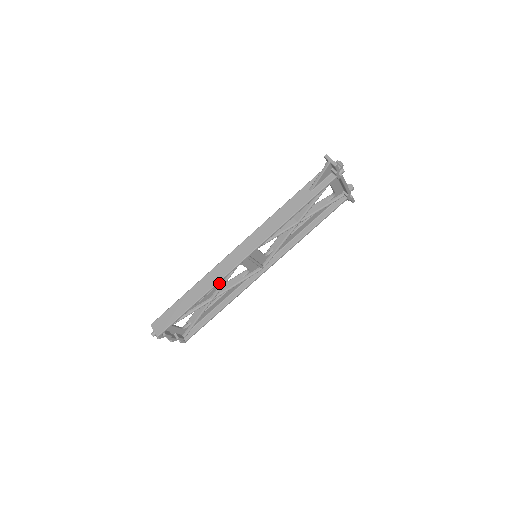
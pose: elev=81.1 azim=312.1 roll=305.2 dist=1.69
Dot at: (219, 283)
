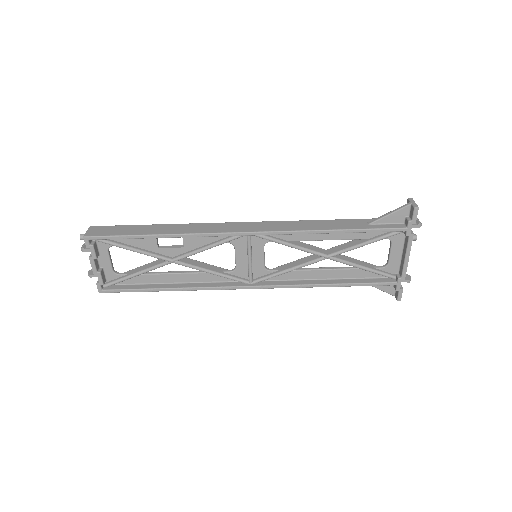
Dot at: (196, 246)
